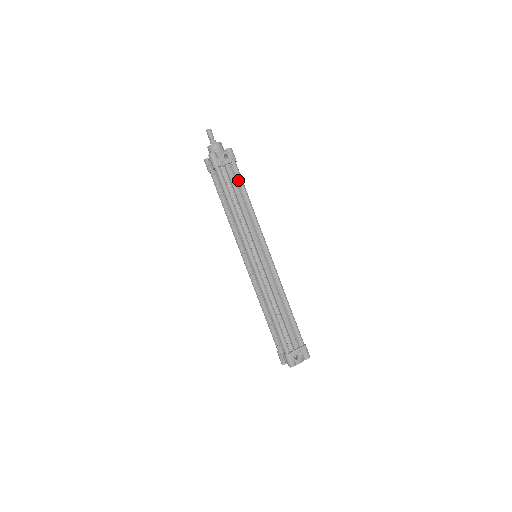
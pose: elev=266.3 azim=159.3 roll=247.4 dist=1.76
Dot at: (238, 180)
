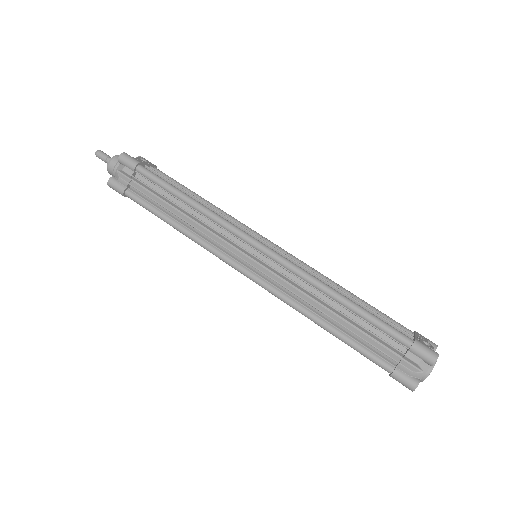
Dot at: (173, 181)
